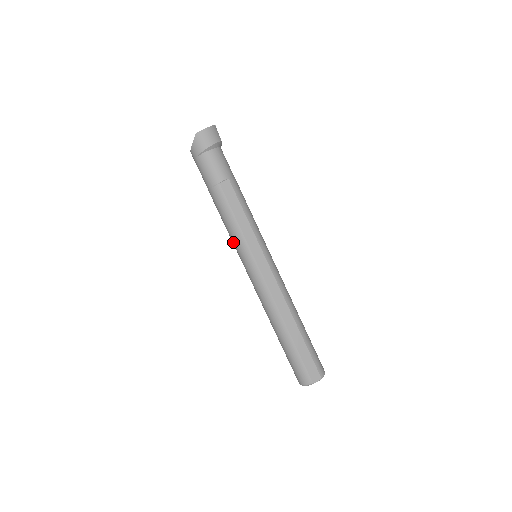
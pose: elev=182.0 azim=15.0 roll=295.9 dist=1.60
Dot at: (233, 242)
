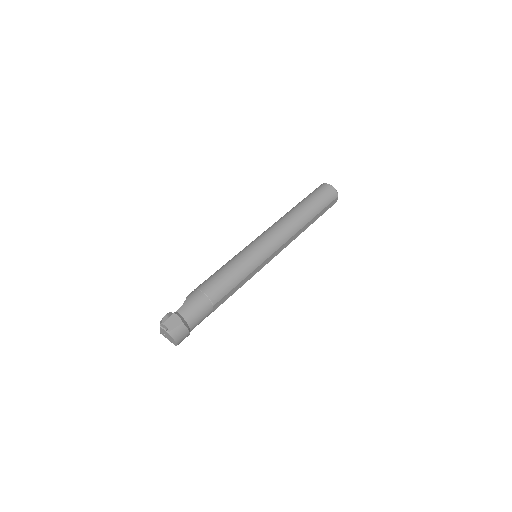
Dot at: occluded
